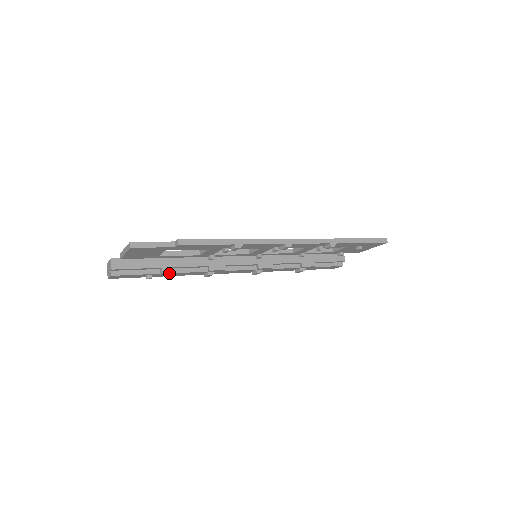
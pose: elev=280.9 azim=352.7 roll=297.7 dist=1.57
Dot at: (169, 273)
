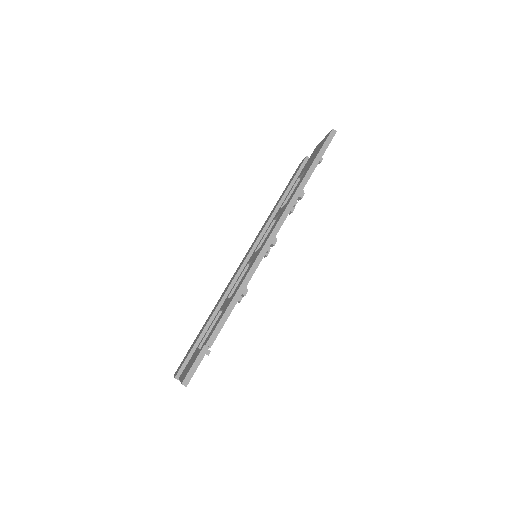
Dot at: occluded
